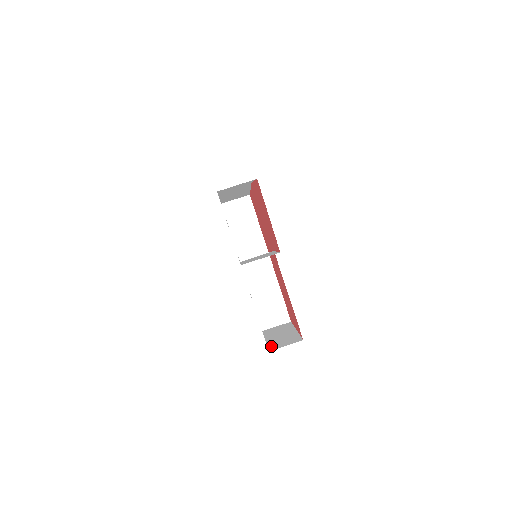
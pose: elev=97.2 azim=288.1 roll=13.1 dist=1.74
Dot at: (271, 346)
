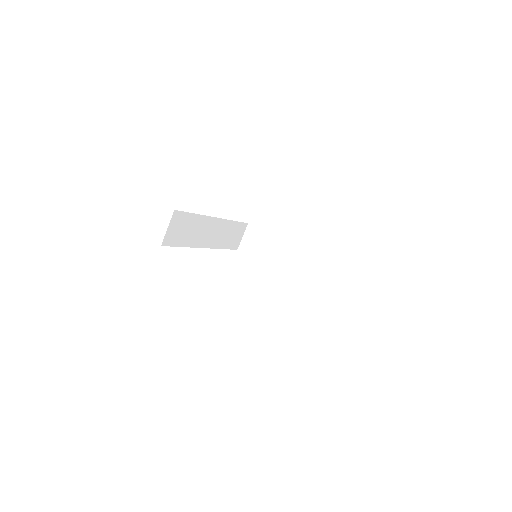
Dot at: occluded
